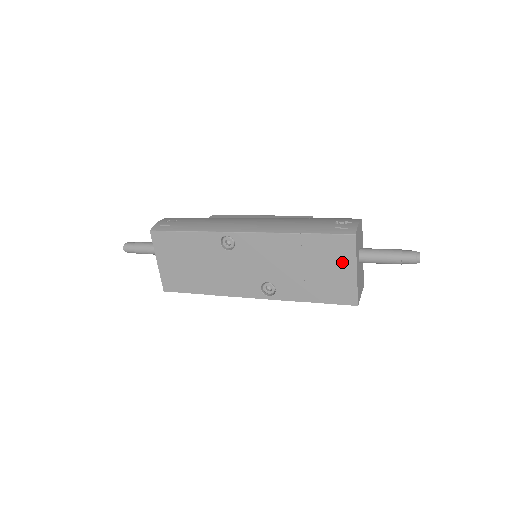
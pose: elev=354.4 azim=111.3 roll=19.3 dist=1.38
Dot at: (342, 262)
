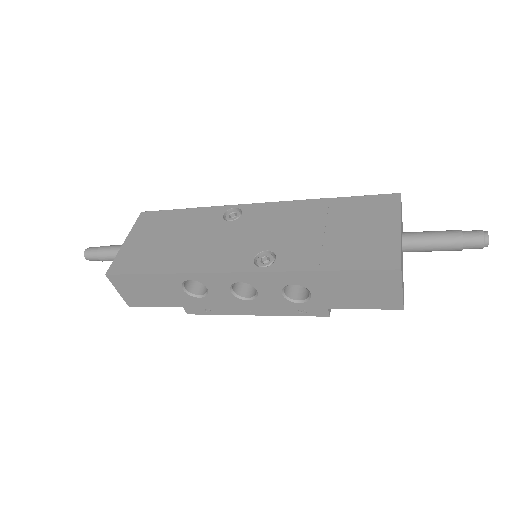
Dot at: (380, 220)
